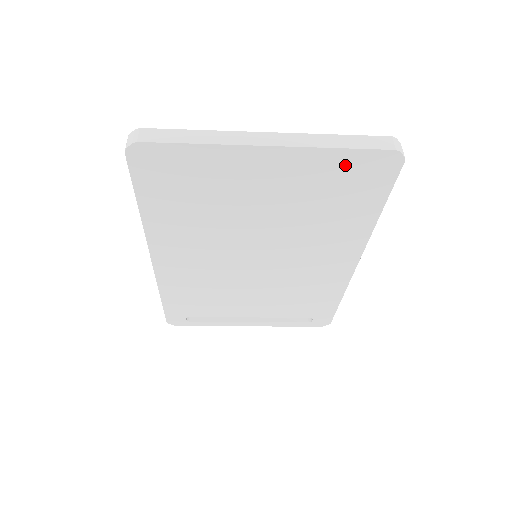
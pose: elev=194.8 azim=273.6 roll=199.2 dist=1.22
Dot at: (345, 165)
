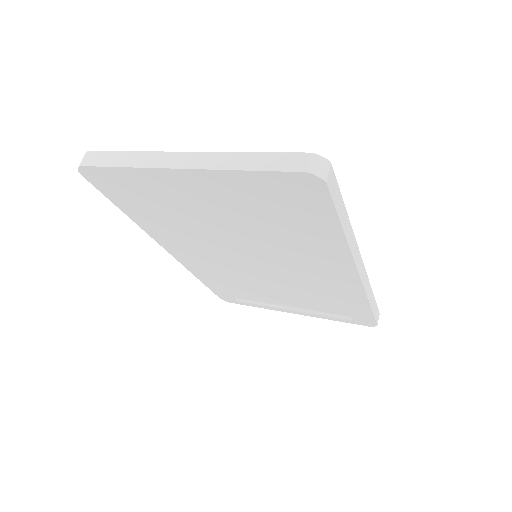
Dot at: (264, 185)
